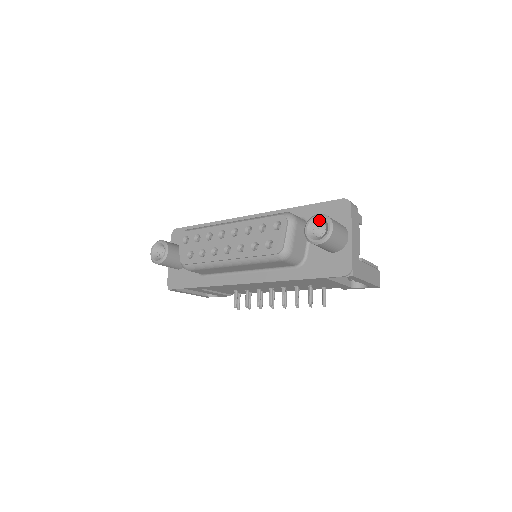
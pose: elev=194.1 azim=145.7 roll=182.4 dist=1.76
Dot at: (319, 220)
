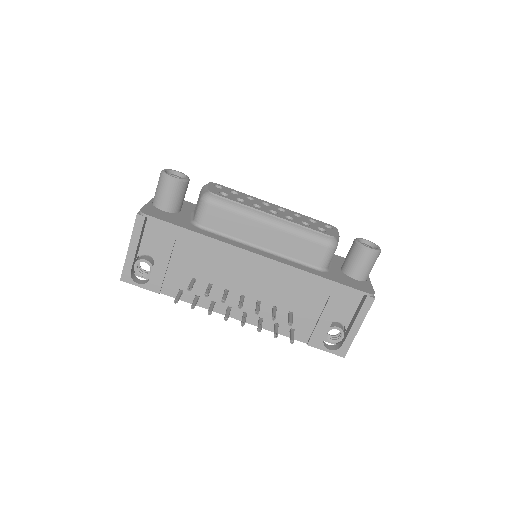
Dot at: (367, 243)
